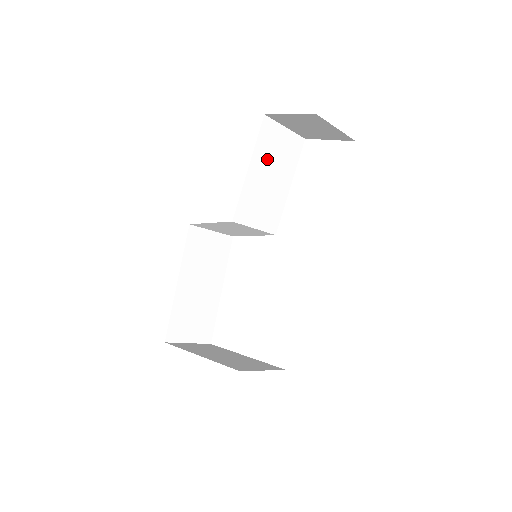
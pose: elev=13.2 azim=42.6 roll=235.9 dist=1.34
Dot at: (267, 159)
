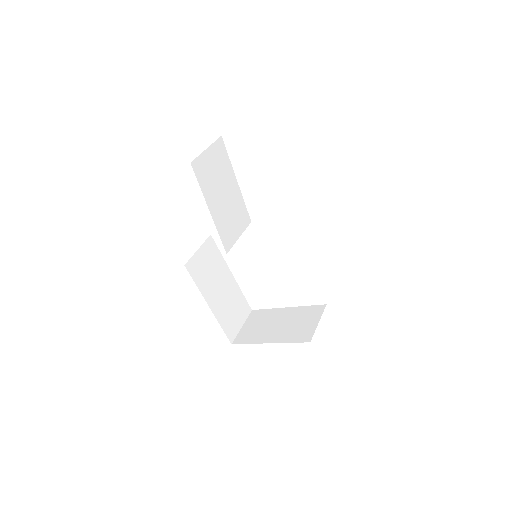
Dot at: (213, 187)
